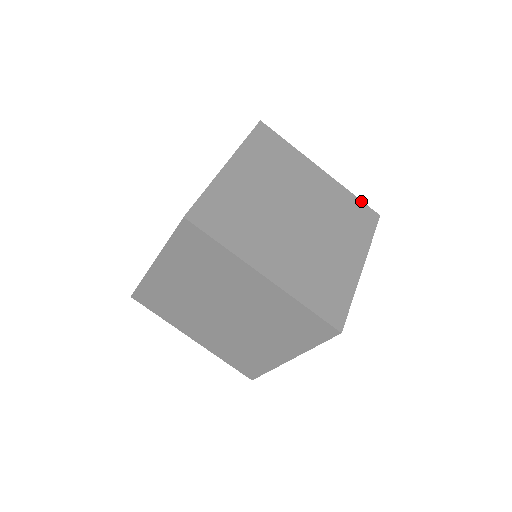
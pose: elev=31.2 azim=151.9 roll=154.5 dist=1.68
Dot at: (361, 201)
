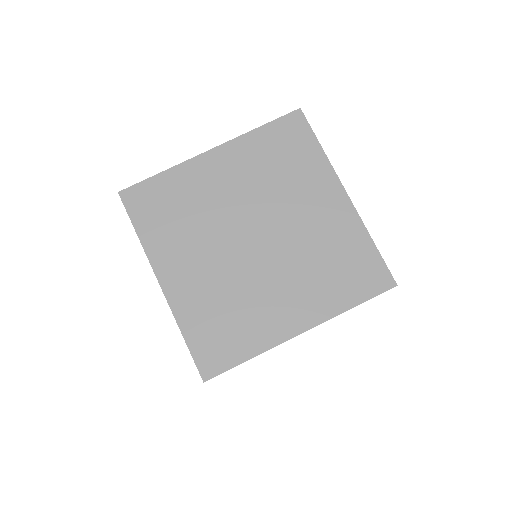
Dot at: (271, 123)
